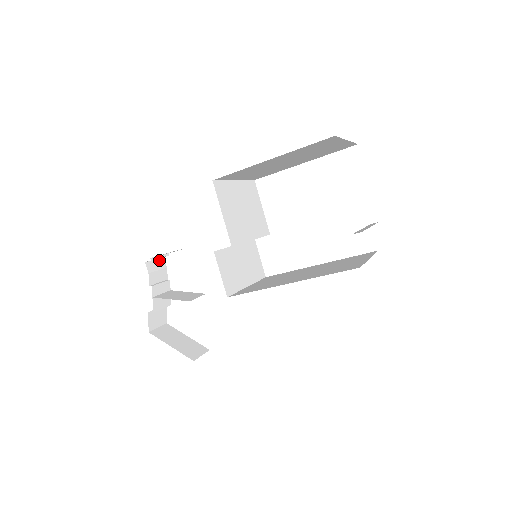
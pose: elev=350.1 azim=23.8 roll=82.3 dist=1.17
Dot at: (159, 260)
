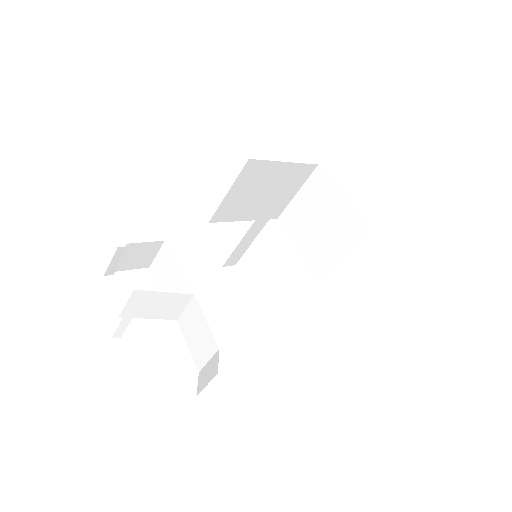
Dot at: (108, 270)
